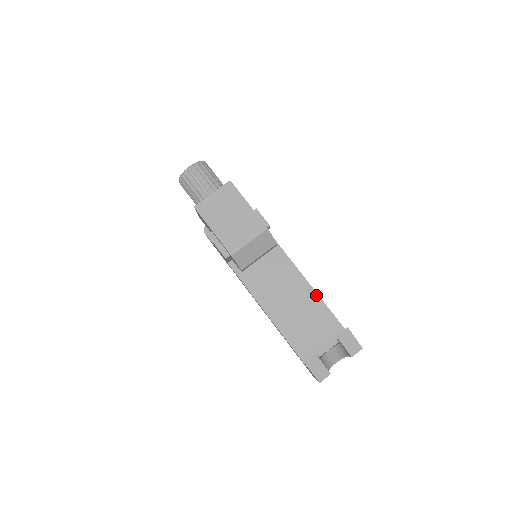
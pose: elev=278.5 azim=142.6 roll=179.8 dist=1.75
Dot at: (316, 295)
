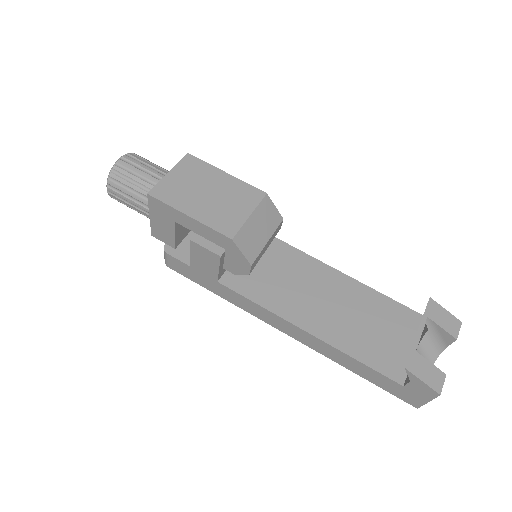
Dot at: (358, 283)
